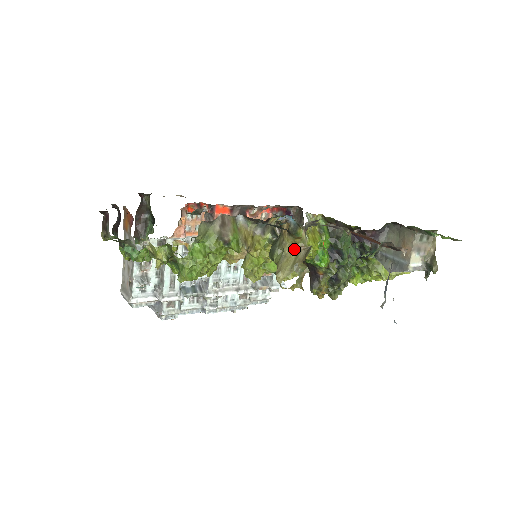
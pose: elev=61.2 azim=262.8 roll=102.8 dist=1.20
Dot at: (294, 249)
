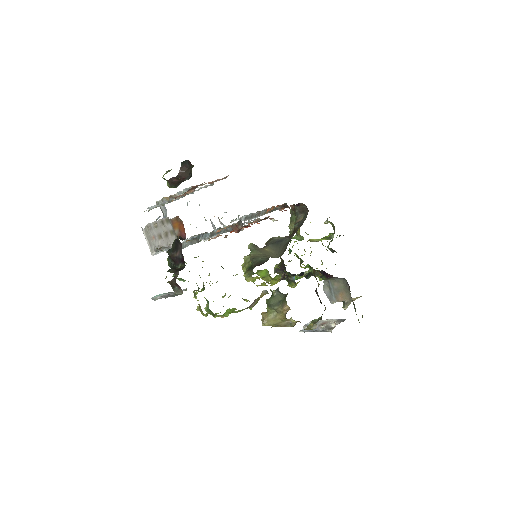
Dot at: (282, 319)
